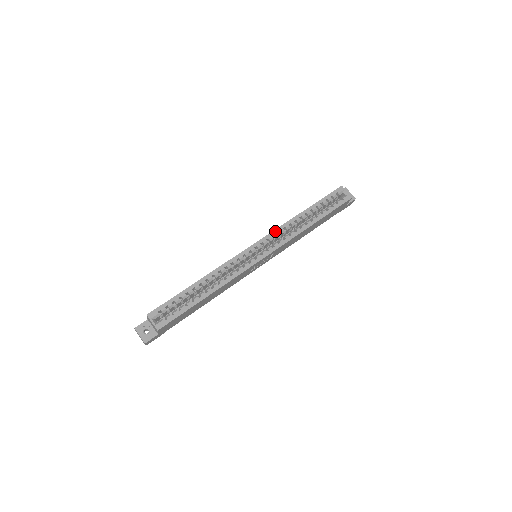
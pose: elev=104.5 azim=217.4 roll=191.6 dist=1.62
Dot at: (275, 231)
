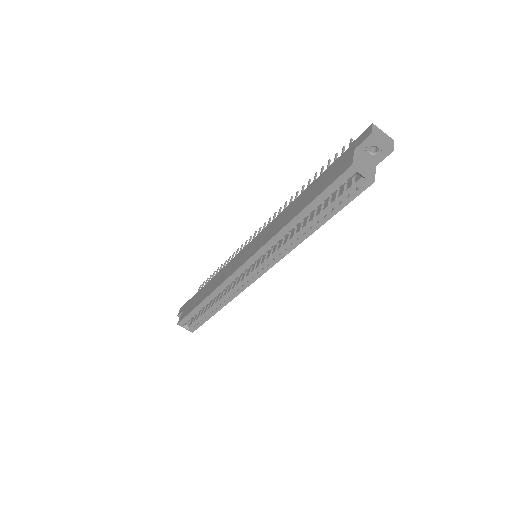
Dot at: (263, 248)
